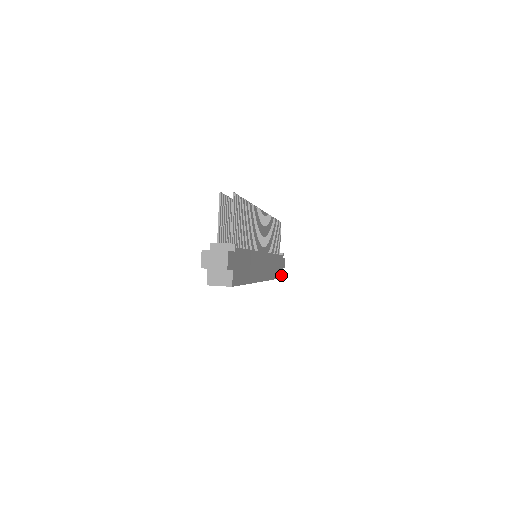
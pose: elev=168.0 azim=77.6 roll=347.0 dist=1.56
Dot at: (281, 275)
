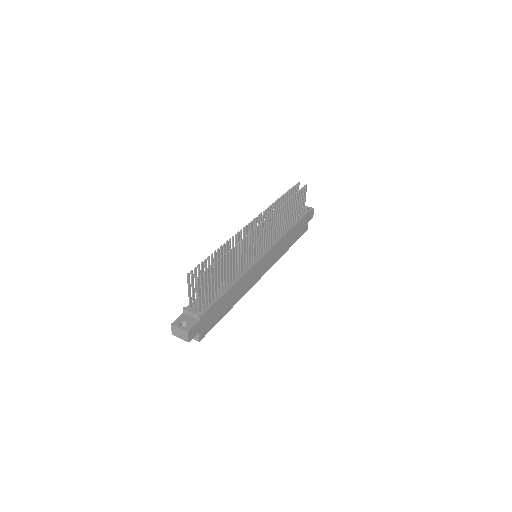
Dot at: (304, 231)
